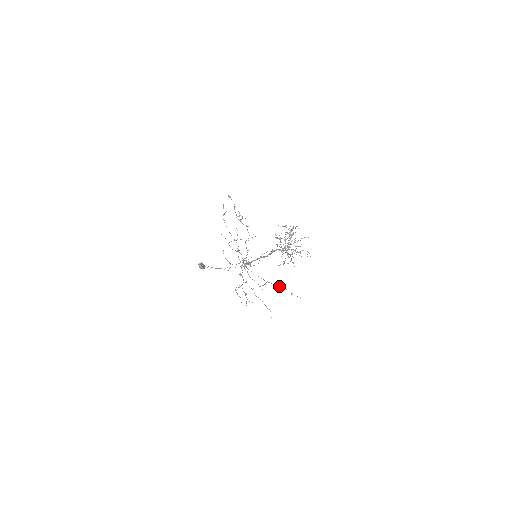
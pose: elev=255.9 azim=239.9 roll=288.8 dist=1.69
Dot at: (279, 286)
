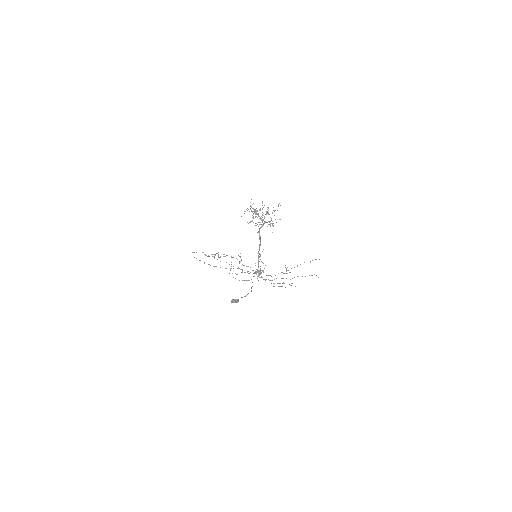
Dot at: (297, 266)
